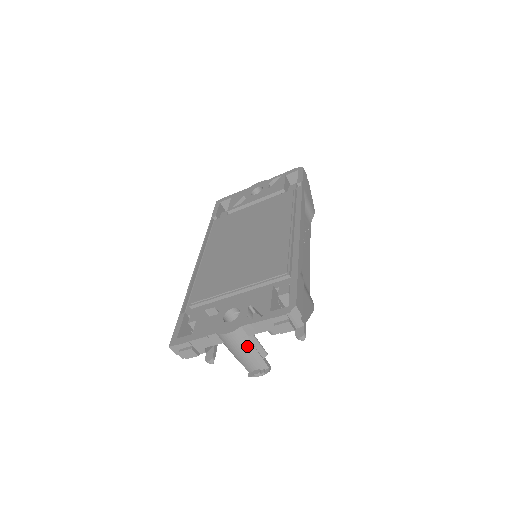
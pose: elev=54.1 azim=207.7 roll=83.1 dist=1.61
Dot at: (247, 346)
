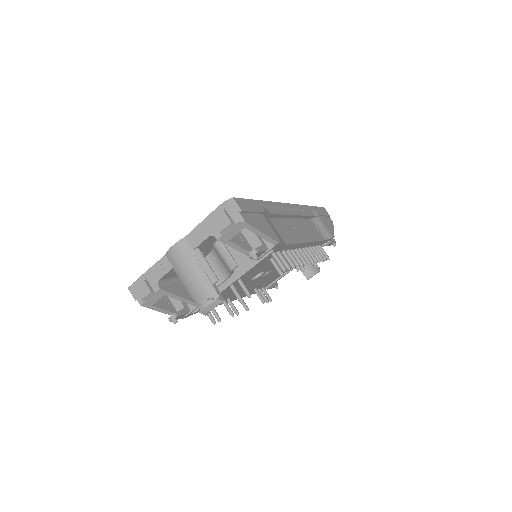
Dot at: (193, 263)
